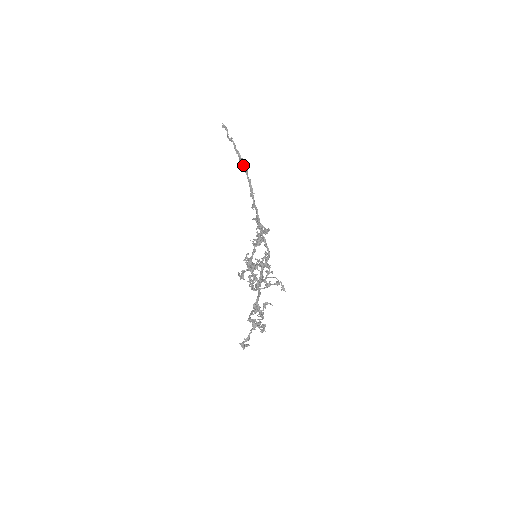
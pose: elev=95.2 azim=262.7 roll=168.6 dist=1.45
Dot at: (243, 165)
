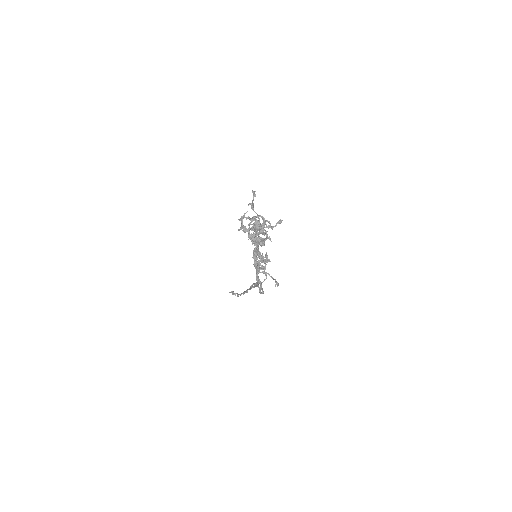
Dot at: occluded
